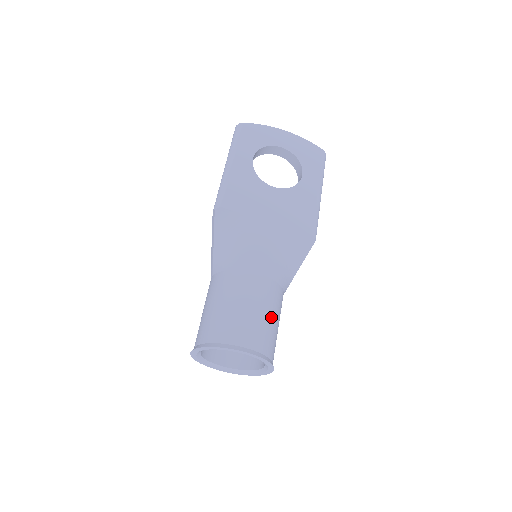
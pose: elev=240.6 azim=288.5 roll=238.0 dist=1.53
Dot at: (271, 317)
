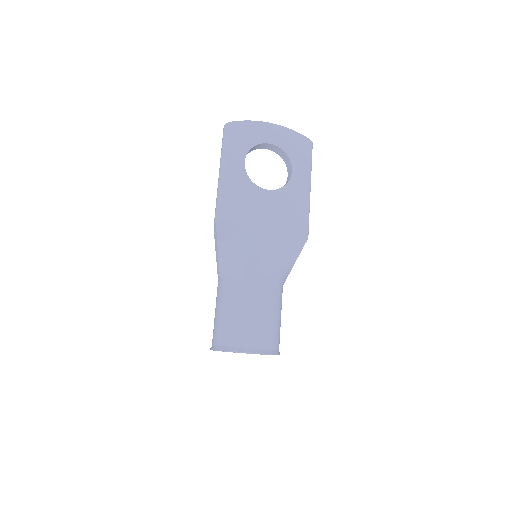
Dot at: (275, 315)
